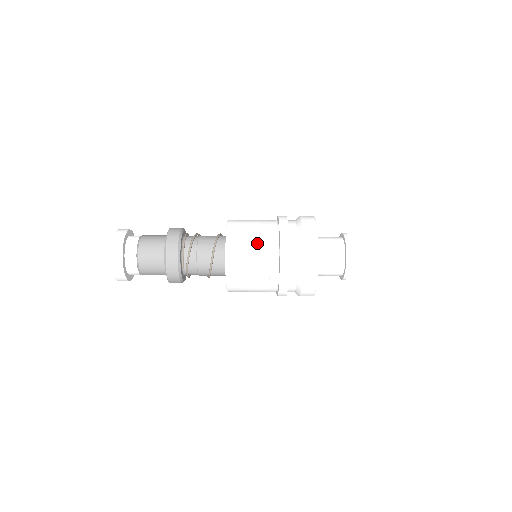
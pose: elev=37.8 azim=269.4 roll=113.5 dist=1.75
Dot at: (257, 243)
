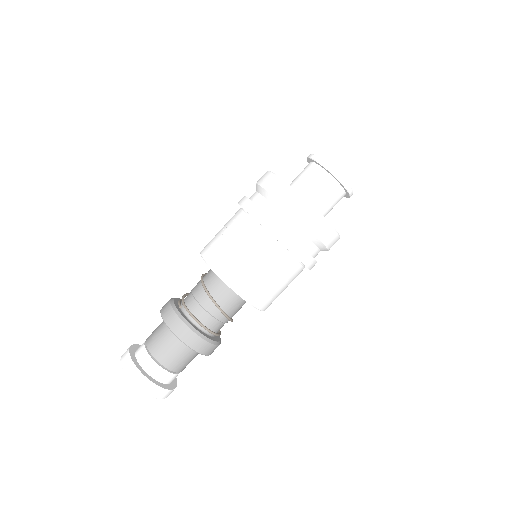
Dot at: occluded
